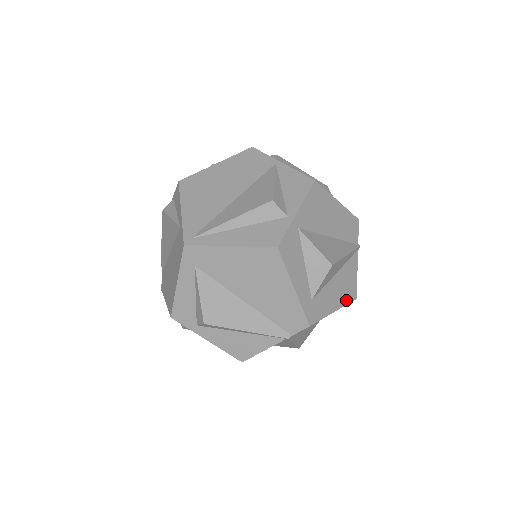
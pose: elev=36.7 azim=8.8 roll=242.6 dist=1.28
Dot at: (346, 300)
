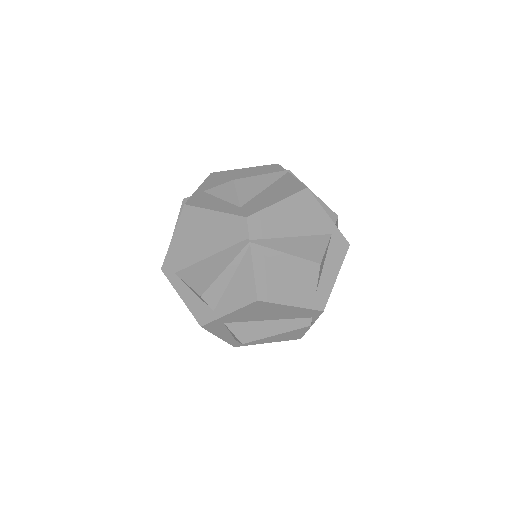
Dot at: (291, 193)
